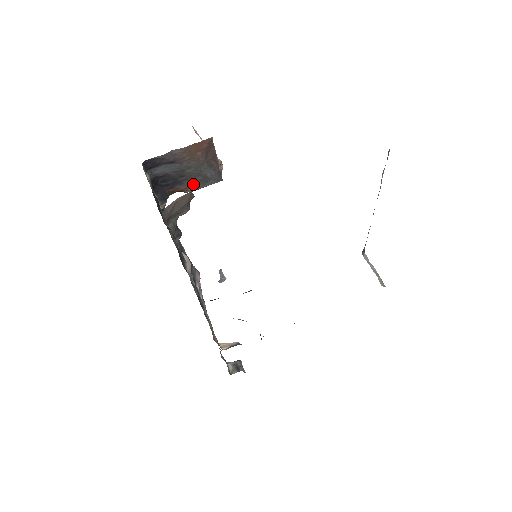
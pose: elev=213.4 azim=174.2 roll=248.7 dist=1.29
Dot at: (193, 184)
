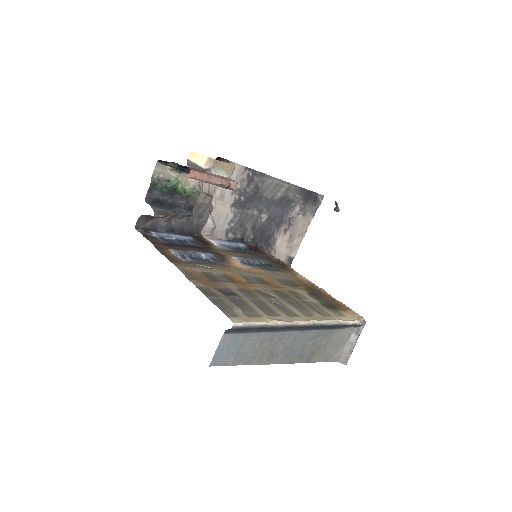
Dot at: occluded
